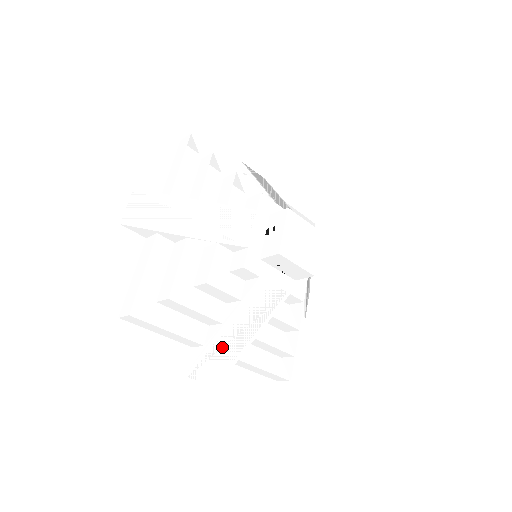
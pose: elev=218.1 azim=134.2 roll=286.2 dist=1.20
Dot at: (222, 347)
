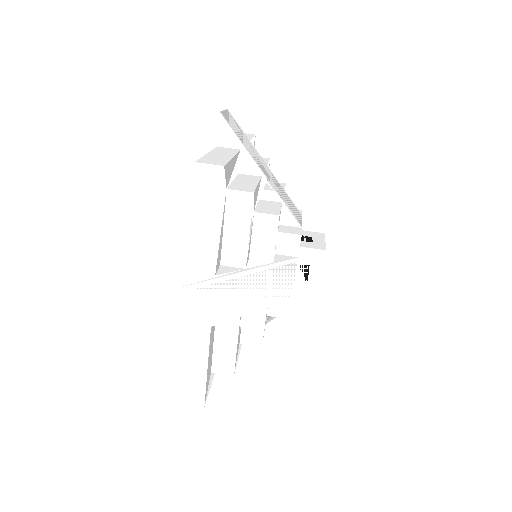
Dot at: (225, 293)
